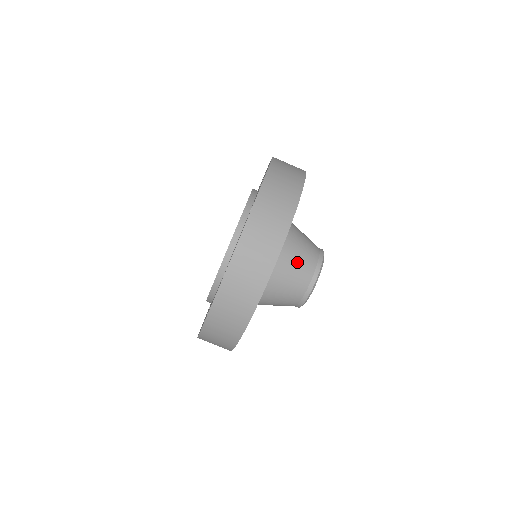
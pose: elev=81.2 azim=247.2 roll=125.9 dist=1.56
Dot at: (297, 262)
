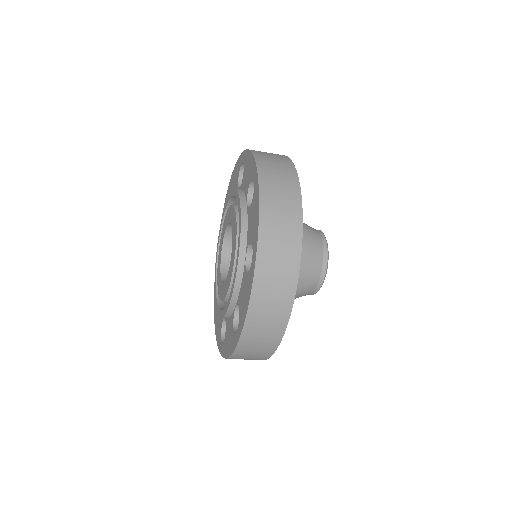
Dot at: occluded
